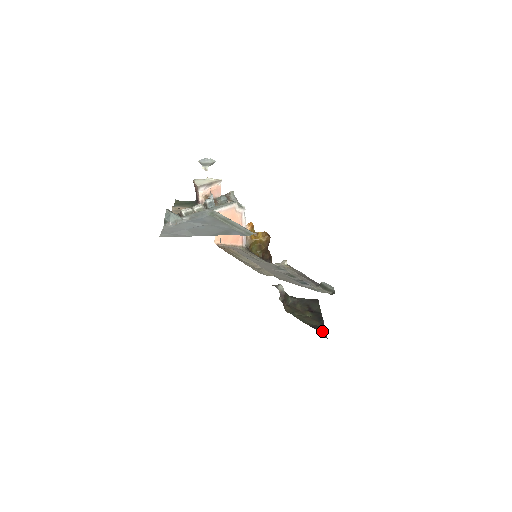
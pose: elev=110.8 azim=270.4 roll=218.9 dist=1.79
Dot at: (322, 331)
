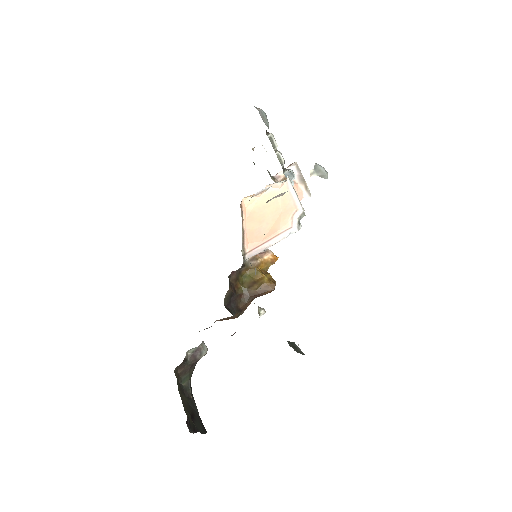
Dot at: occluded
